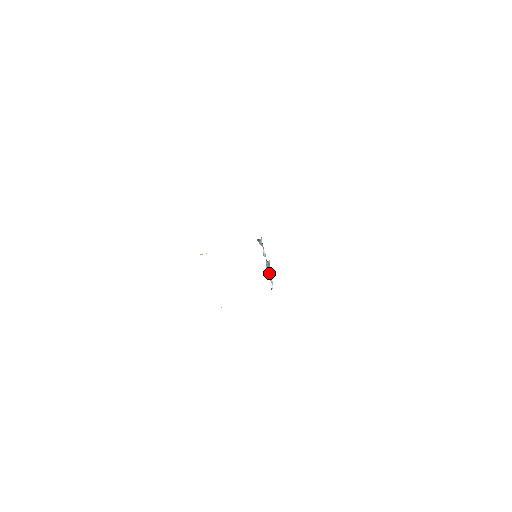
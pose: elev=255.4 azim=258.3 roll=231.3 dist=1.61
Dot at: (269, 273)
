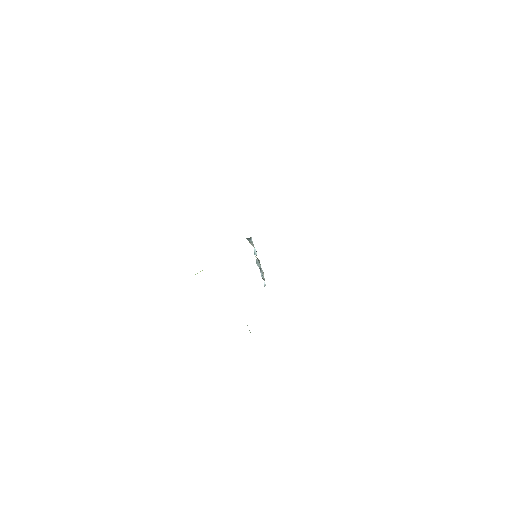
Dot at: (261, 271)
